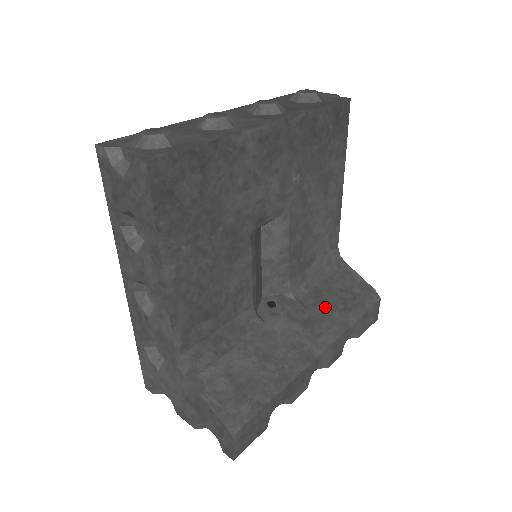
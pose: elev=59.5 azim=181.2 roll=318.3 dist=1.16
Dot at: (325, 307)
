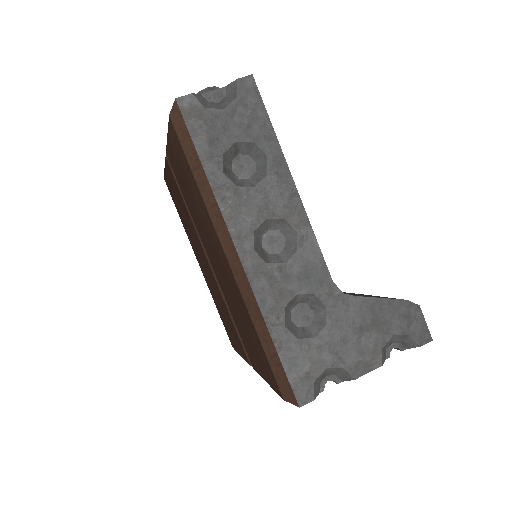
Dot at: occluded
